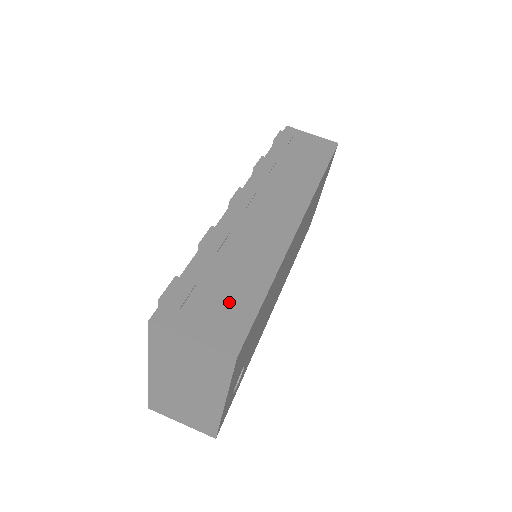
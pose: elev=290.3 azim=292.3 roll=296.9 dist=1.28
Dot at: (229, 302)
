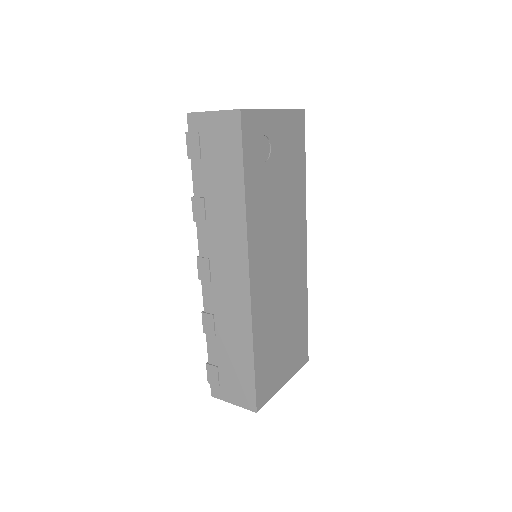
Dot at: occluded
